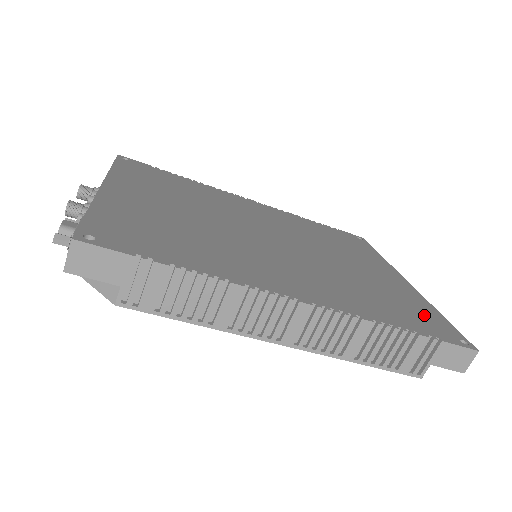
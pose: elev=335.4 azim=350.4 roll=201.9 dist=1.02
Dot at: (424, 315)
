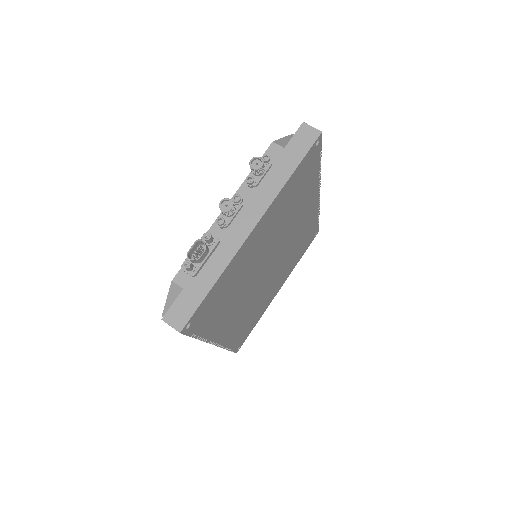
Dot at: occluded
